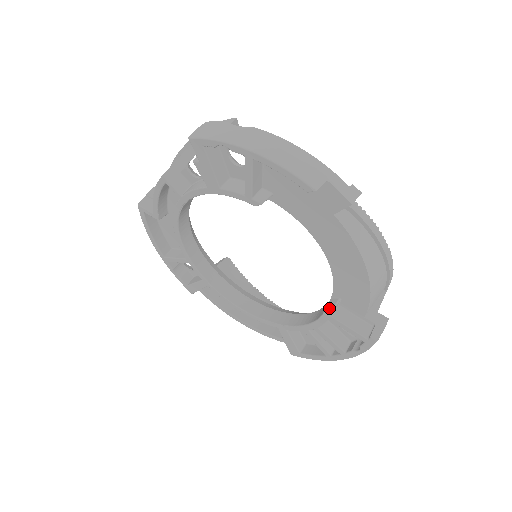
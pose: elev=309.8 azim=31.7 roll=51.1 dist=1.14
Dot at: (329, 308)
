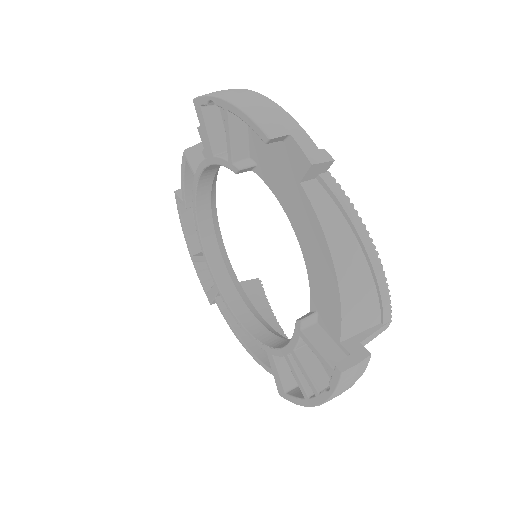
Dot at: (300, 318)
